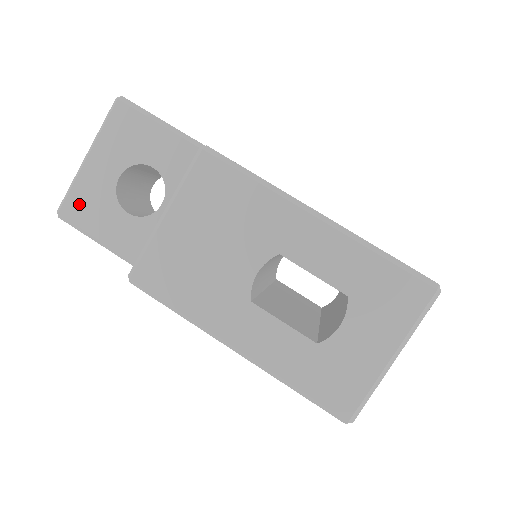
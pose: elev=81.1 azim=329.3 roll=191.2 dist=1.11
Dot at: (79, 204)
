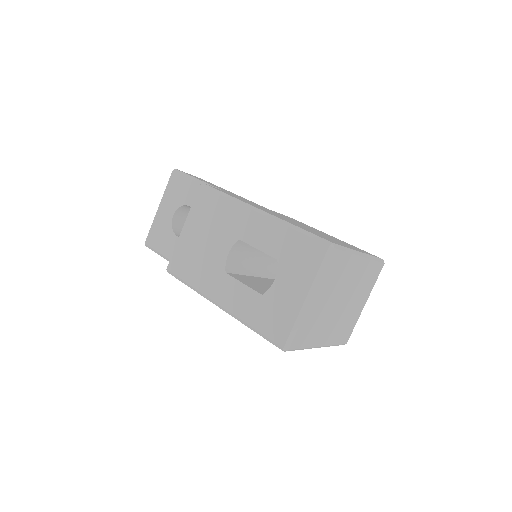
Dot at: (154, 236)
